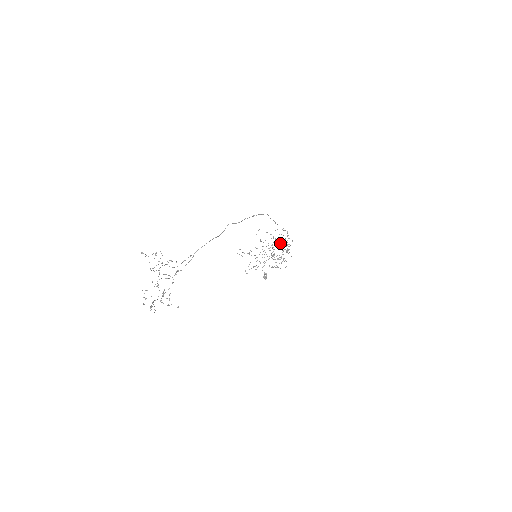
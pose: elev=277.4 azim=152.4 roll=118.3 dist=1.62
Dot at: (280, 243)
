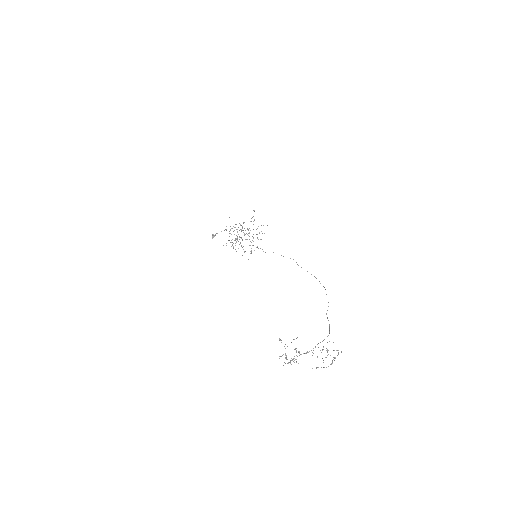
Dot at: occluded
